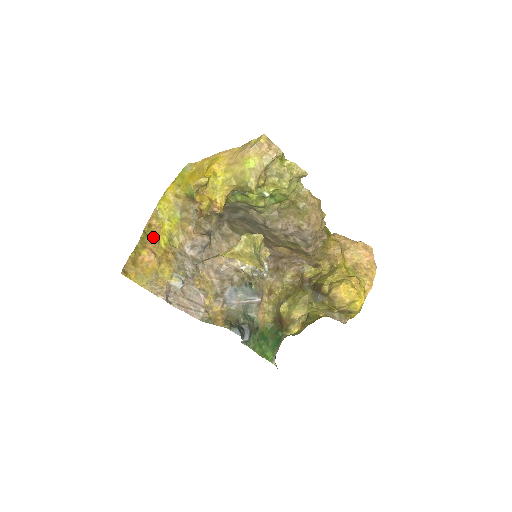
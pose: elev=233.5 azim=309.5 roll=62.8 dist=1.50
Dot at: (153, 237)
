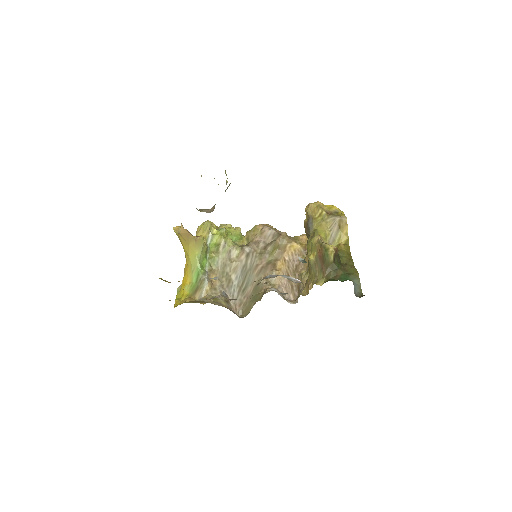
Dot at: occluded
